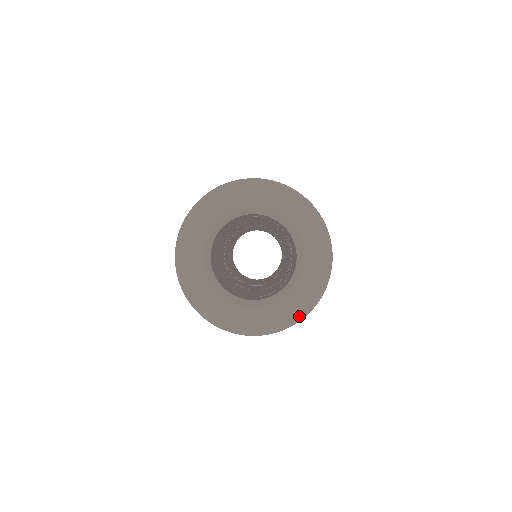
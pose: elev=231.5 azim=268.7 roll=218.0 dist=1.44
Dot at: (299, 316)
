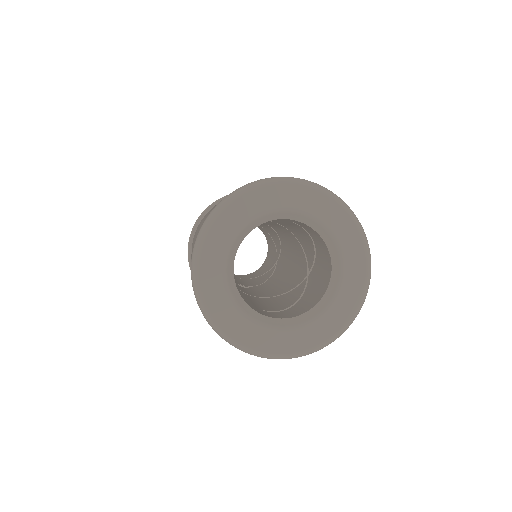
Dot at: (310, 350)
